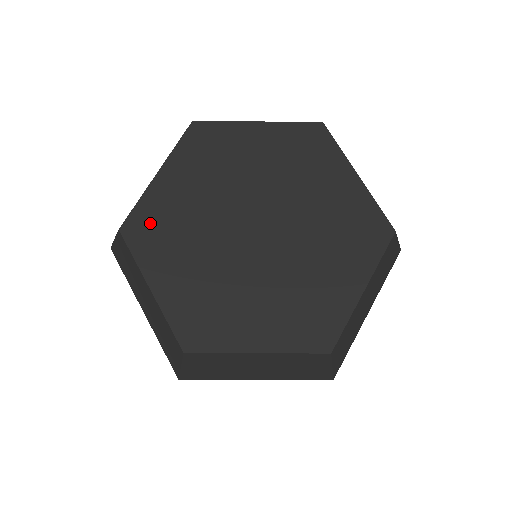
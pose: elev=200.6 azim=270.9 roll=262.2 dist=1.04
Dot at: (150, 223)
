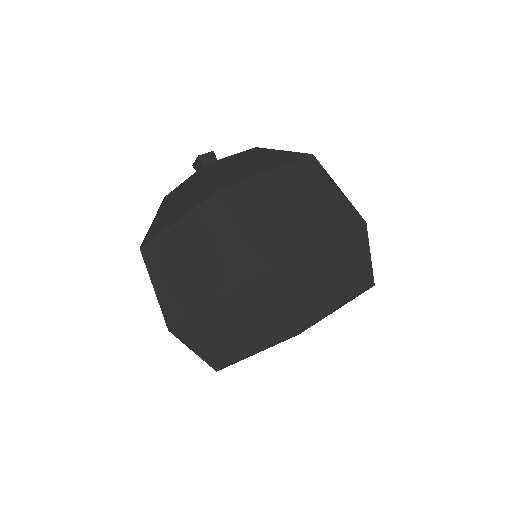
Dot at: occluded
